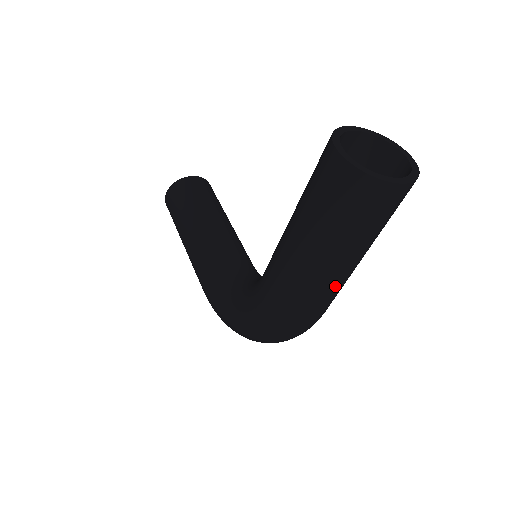
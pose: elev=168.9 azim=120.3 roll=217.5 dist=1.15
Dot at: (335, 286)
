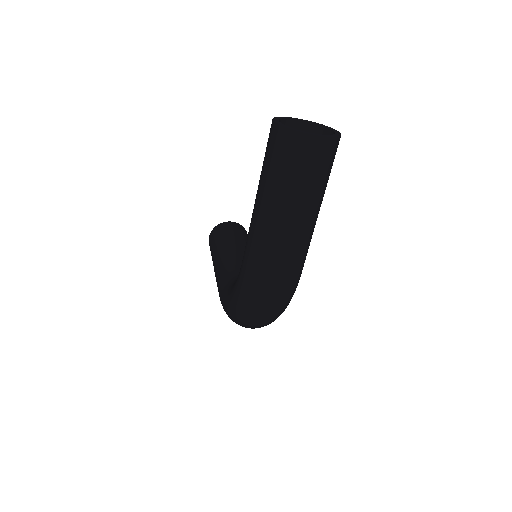
Dot at: (290, 242)
